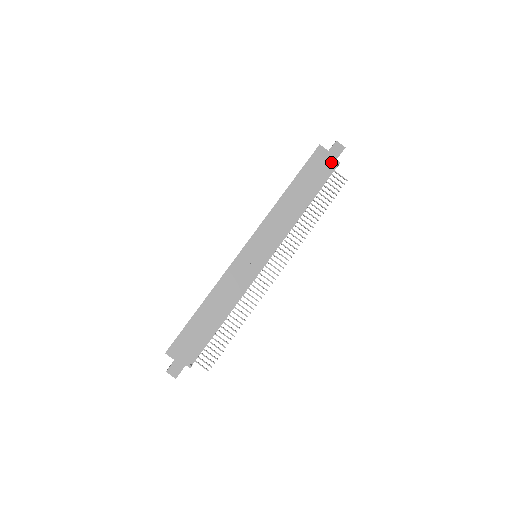
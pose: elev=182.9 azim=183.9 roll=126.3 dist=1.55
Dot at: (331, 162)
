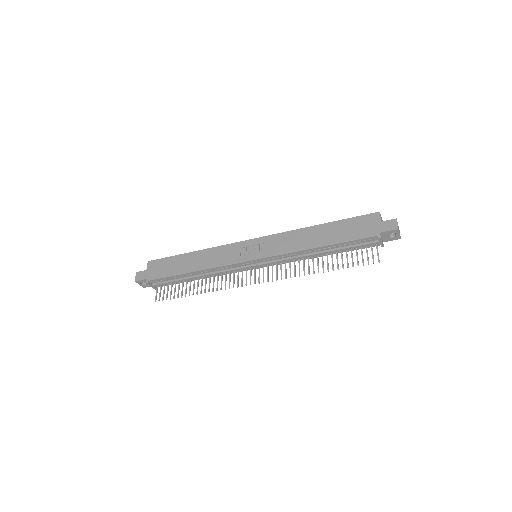
Dot at: (374, 231)
